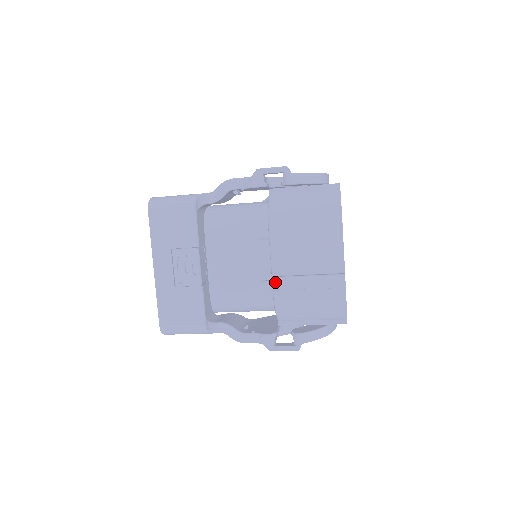
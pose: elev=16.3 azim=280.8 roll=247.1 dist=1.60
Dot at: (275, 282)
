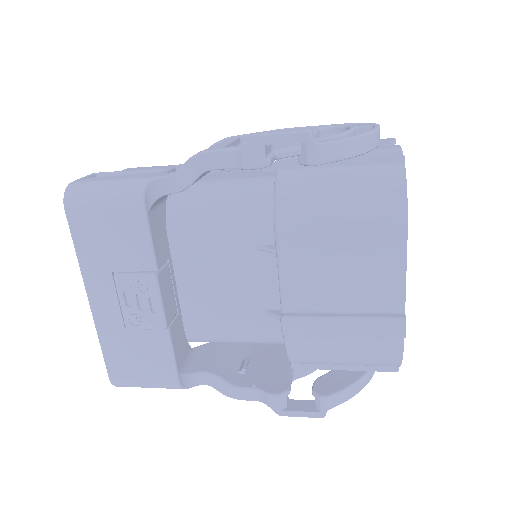
Dot at: (287, 324)
